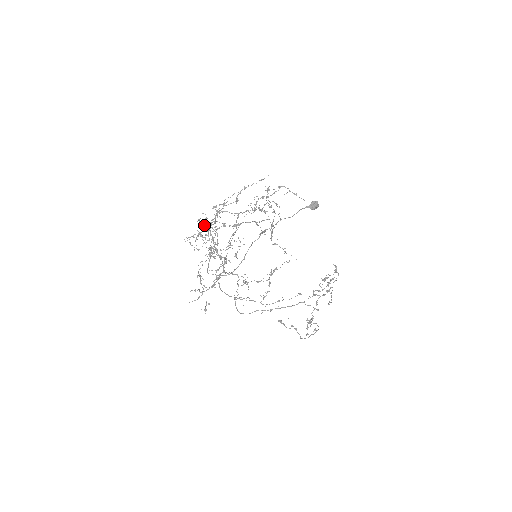
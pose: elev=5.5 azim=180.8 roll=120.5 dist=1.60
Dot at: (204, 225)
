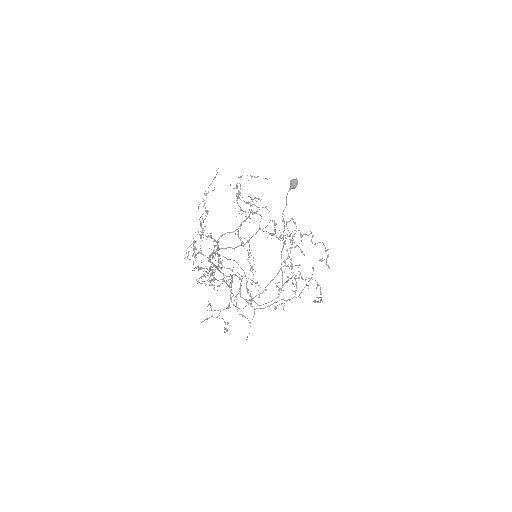
Dot at: occluded
